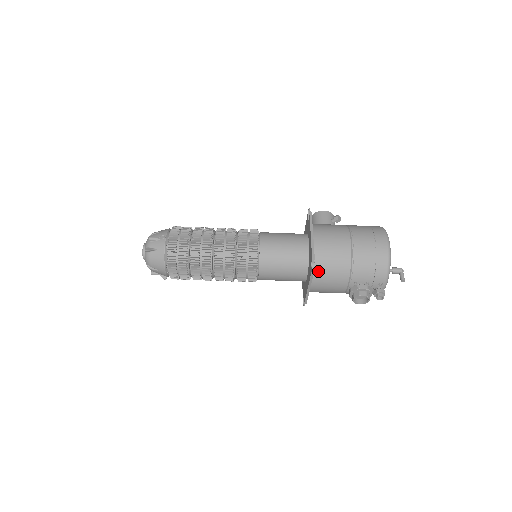
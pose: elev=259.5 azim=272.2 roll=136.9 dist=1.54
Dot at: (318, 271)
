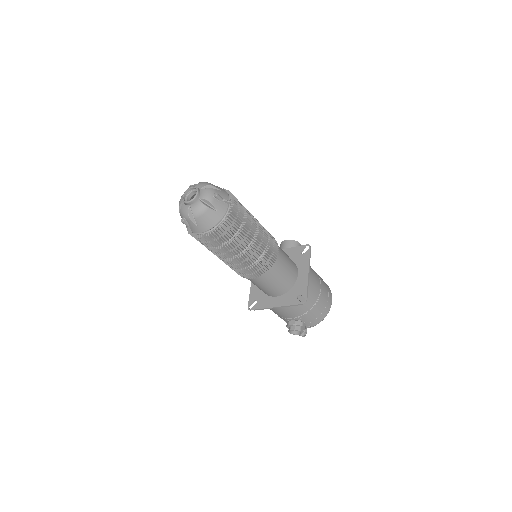
Dot at: occluded
